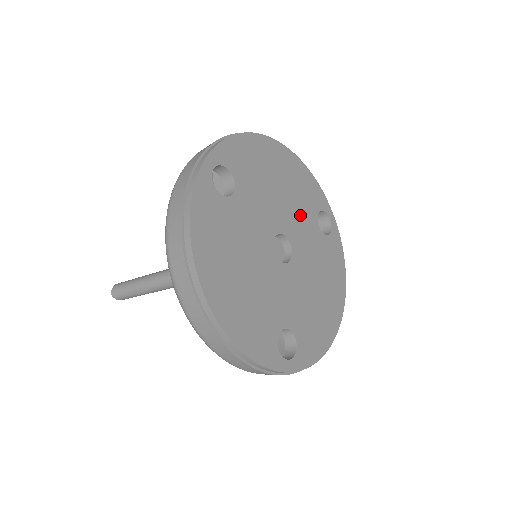
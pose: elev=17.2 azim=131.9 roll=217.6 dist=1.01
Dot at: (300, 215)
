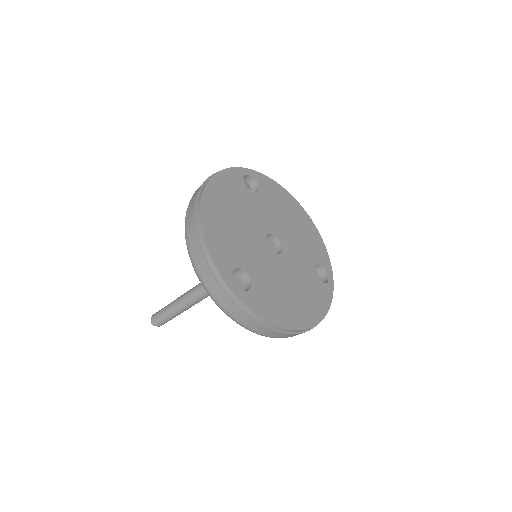
Dot at: (301, 249)
